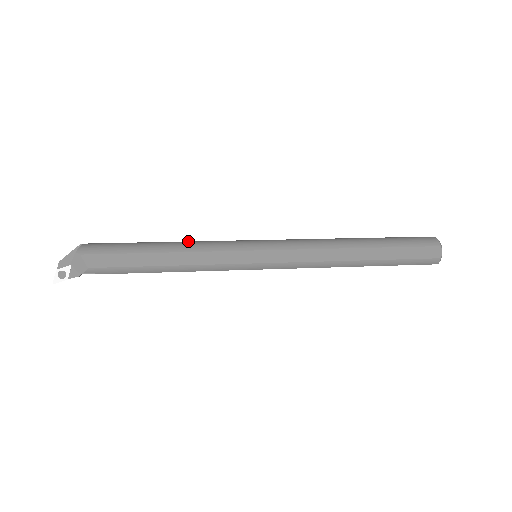
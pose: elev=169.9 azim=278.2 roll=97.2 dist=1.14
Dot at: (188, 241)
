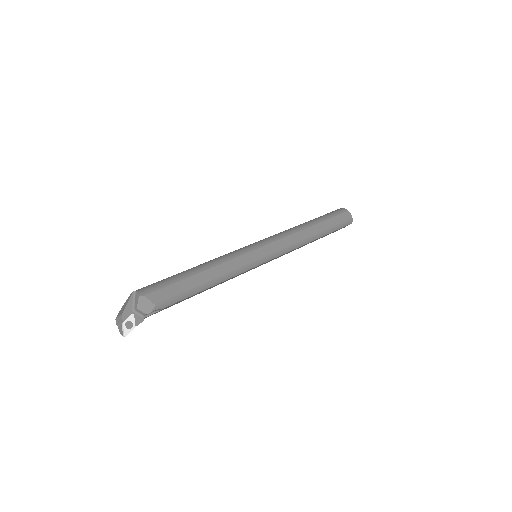
Dot at: (209, 261)
